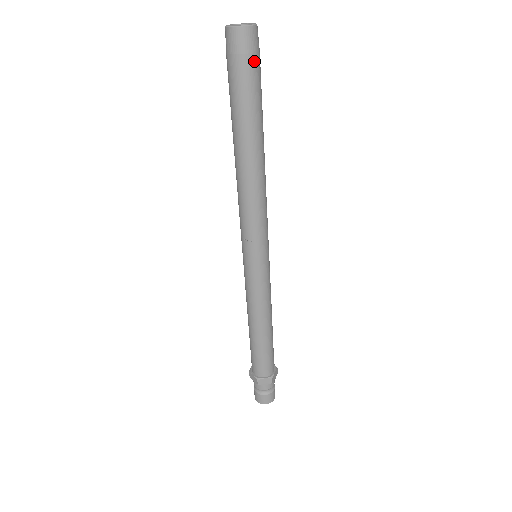
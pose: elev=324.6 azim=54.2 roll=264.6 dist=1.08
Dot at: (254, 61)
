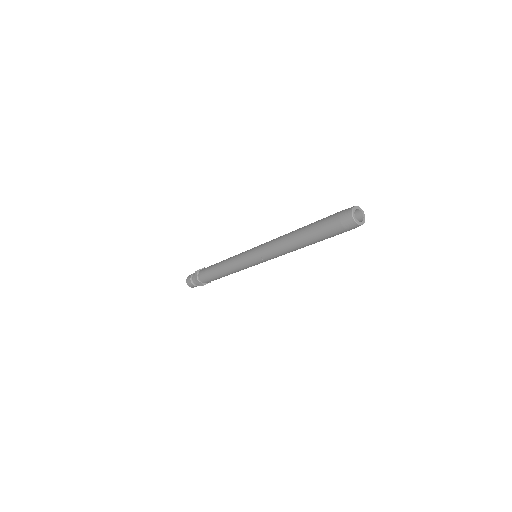
Dot at: occluded
